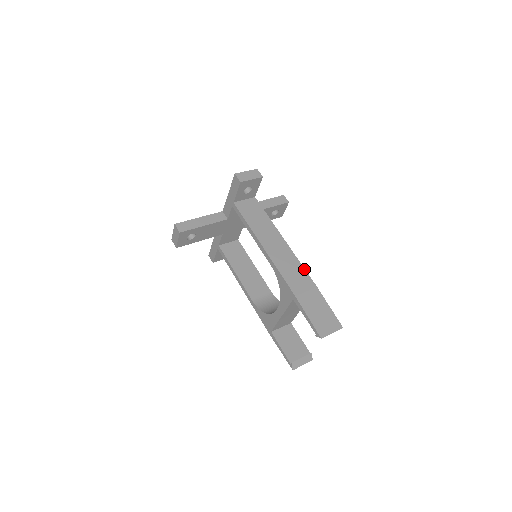
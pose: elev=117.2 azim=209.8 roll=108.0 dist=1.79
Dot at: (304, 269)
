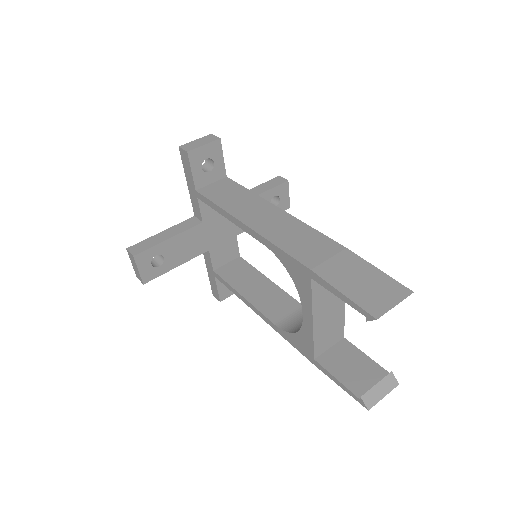
Dot at: (318, 232)
